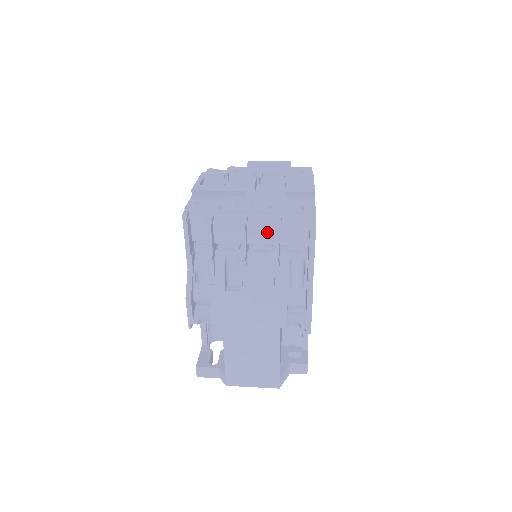
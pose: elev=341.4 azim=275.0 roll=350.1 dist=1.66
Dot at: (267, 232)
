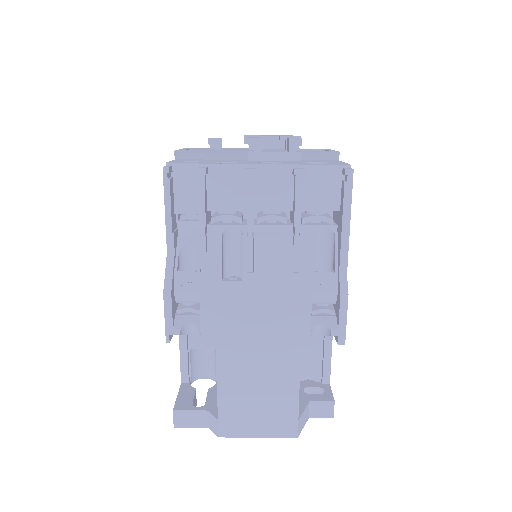
Dot at: (282, 191)
